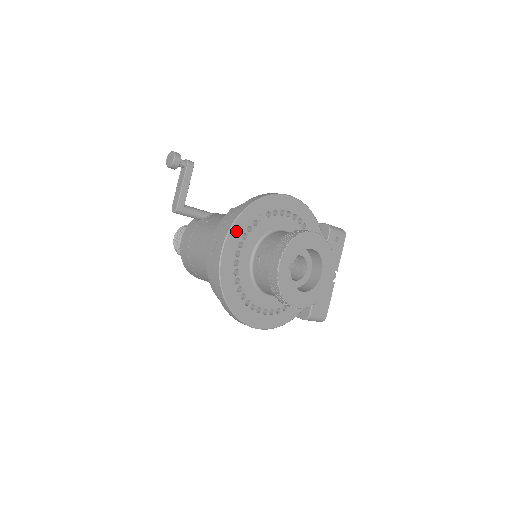
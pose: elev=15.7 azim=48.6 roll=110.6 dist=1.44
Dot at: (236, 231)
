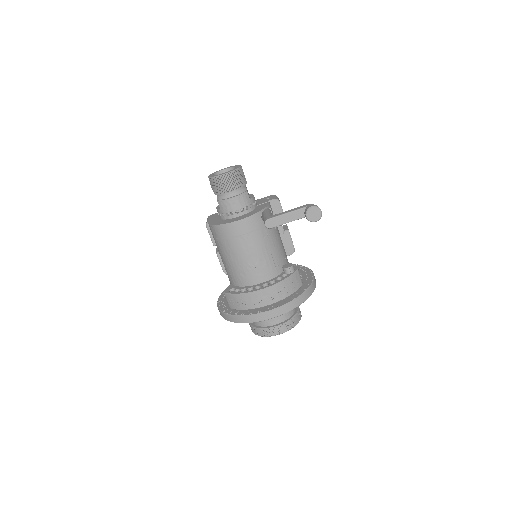
Dot at: occluded
